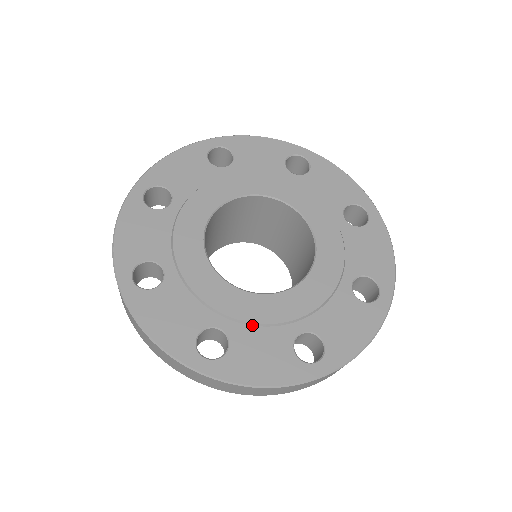
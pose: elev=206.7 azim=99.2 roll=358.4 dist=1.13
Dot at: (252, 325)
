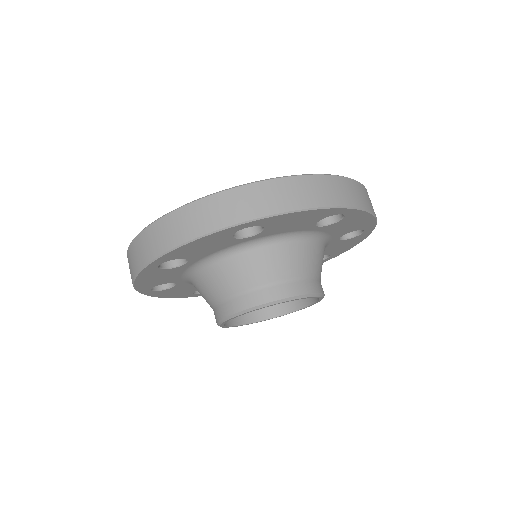
Dot at: occluded
